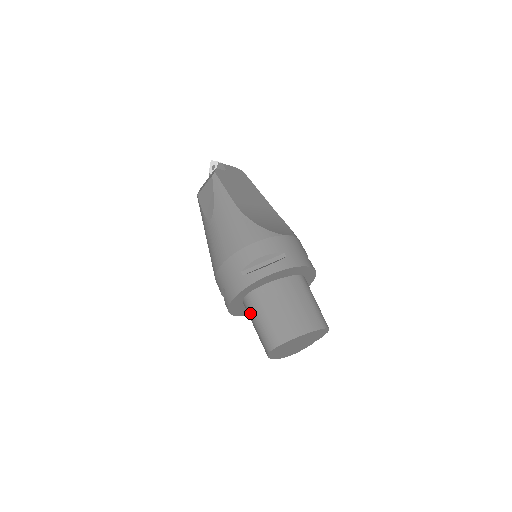
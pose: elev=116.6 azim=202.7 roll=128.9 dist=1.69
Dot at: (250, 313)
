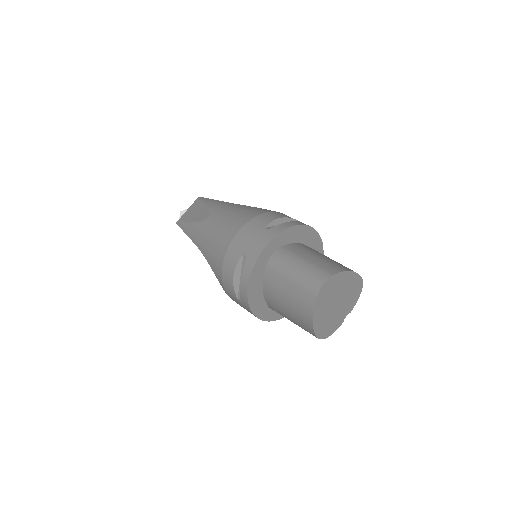
Dot at: (280, 269)
